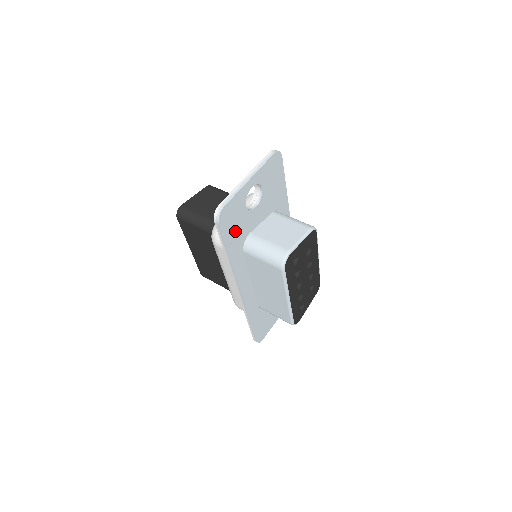
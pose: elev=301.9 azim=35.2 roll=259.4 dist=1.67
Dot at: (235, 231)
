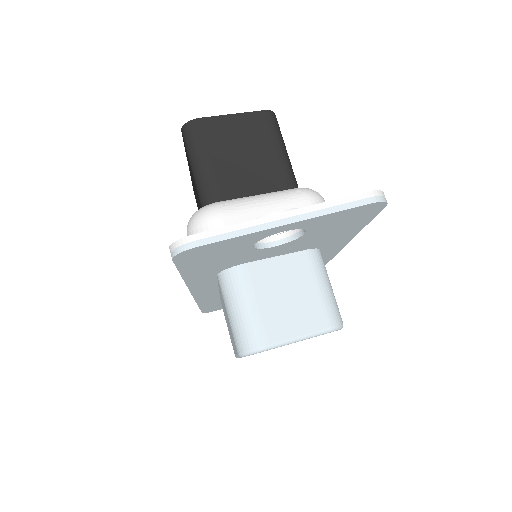
Dot at: (210, 263)
